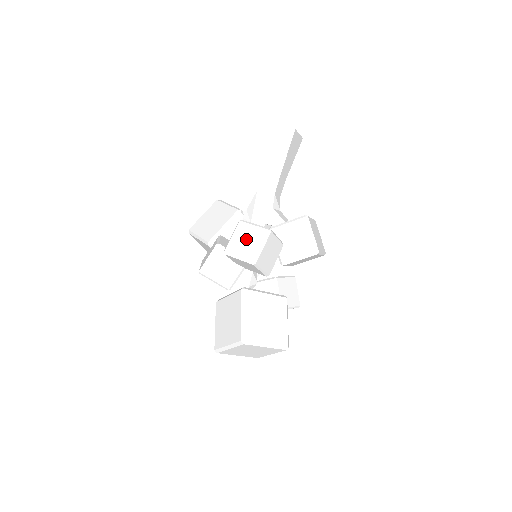
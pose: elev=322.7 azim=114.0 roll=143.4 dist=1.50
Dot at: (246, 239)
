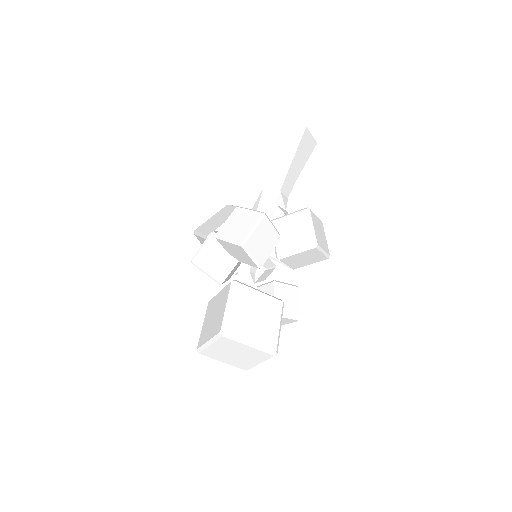
Dot at: (239, 222)
